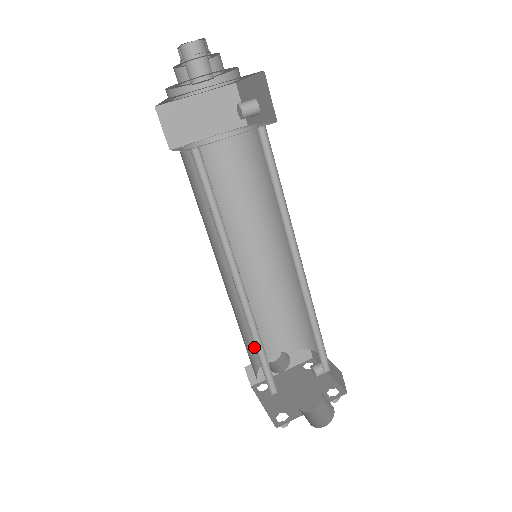
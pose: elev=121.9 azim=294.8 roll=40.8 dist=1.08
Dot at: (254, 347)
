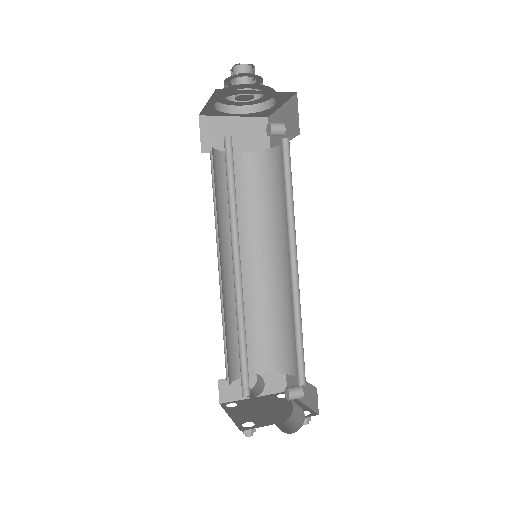
Dot at: (233, 357)
